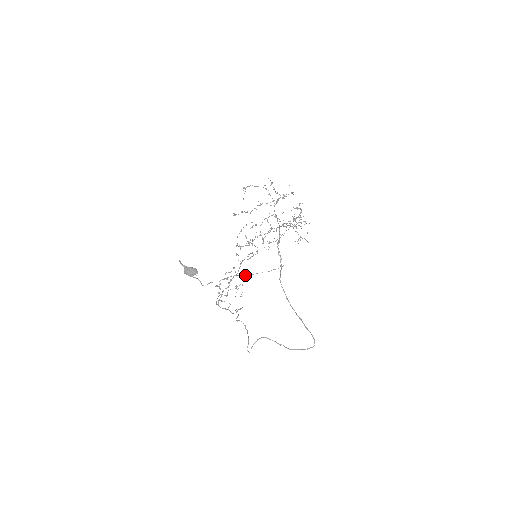
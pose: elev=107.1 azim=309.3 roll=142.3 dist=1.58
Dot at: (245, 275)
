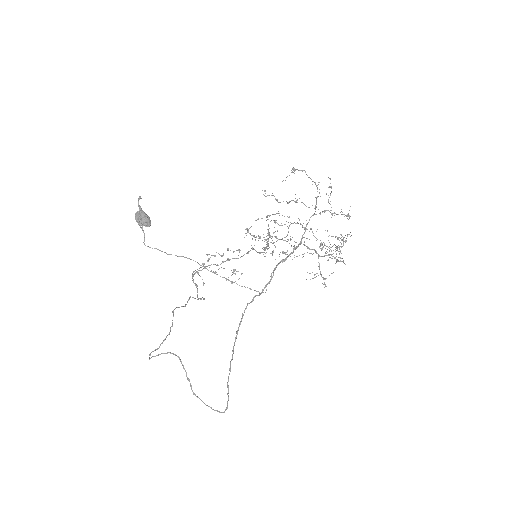
Dot at: occluded
